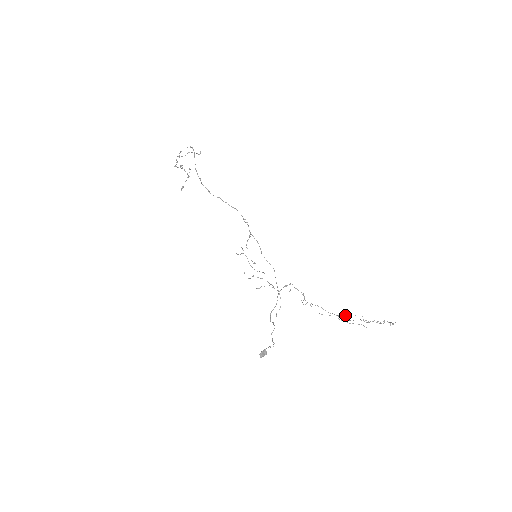
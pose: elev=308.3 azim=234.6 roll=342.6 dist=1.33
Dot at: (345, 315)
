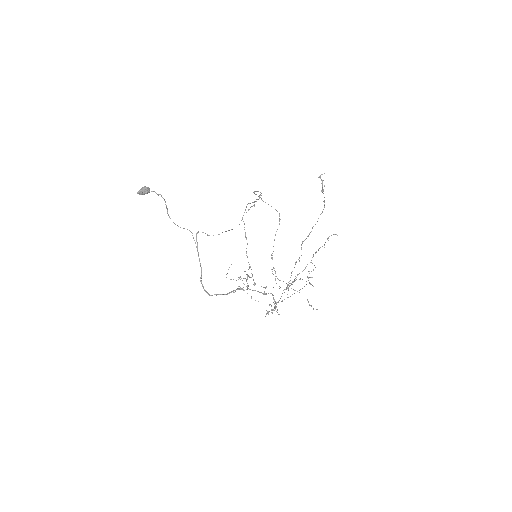
Dot at: occluded
